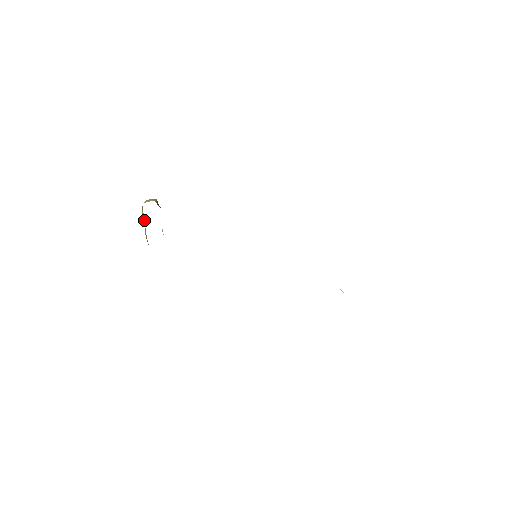
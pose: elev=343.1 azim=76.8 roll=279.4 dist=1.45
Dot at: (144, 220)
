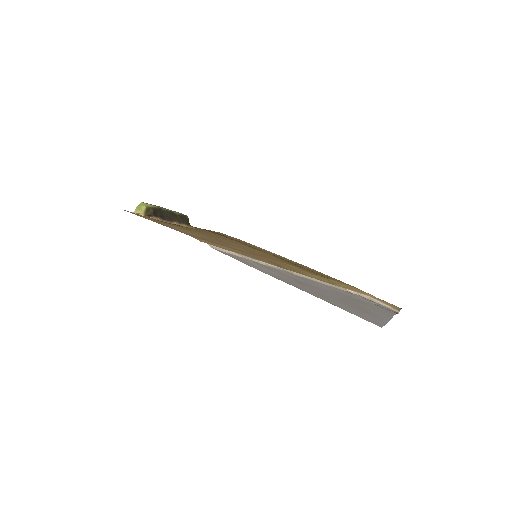
Dot at: occluded
